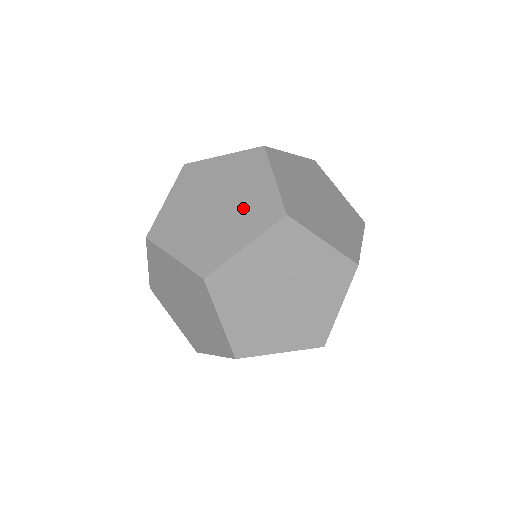
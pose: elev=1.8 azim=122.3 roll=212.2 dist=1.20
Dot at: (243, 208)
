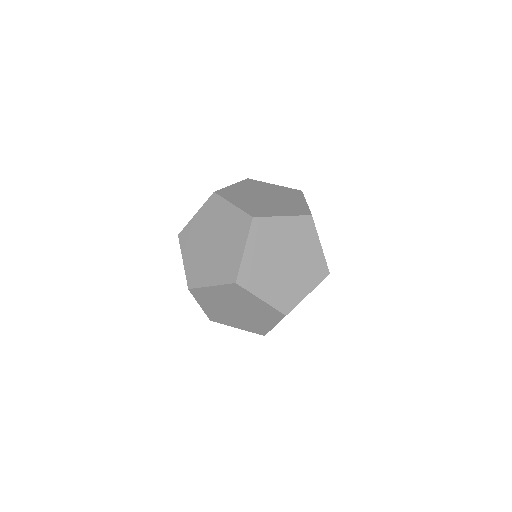
Dot at: (304, 266)
